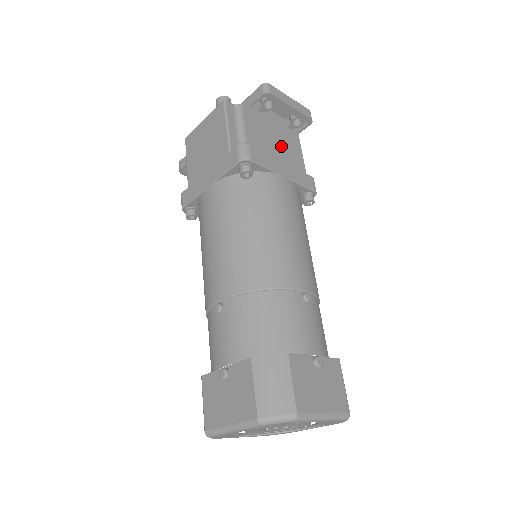
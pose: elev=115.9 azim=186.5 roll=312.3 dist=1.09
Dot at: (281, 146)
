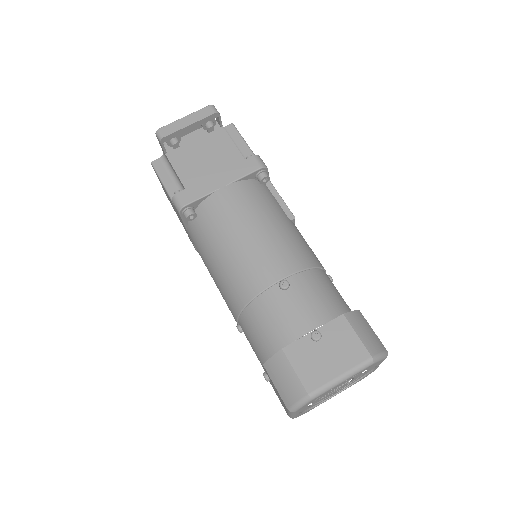
Dot at: (208, 160)
